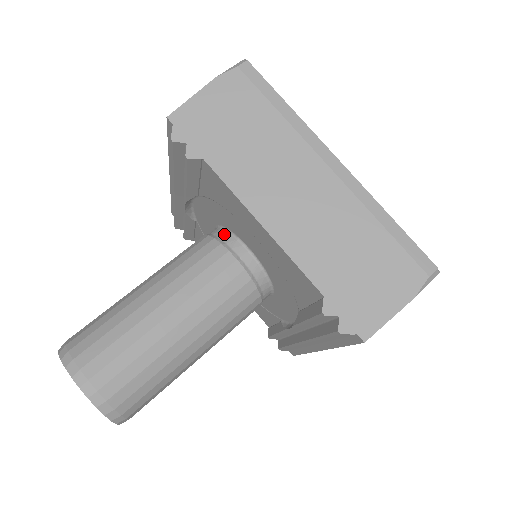
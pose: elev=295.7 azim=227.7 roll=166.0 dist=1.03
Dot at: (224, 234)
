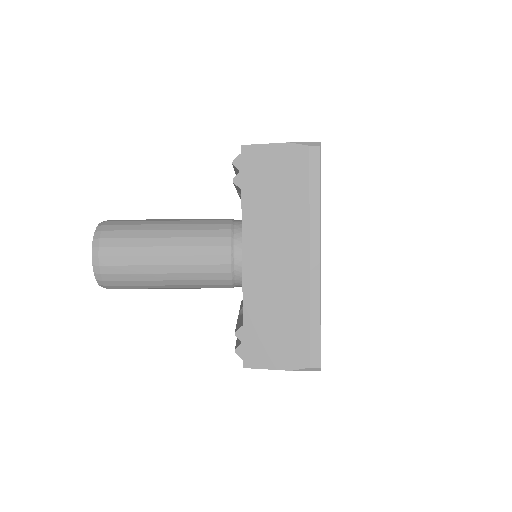
Dot at: (239, 231)
